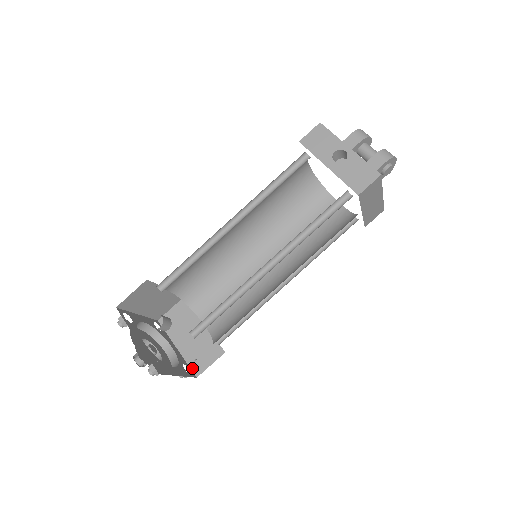
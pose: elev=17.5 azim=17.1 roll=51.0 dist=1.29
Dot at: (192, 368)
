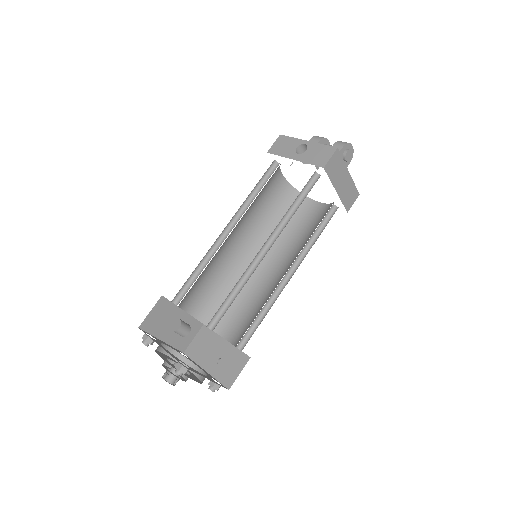
Dot at: (222, 383)
